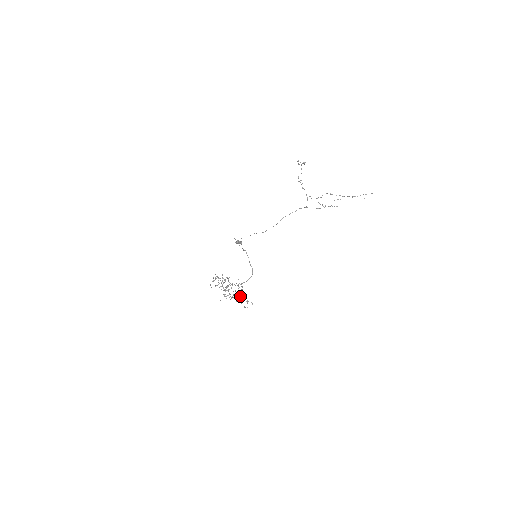
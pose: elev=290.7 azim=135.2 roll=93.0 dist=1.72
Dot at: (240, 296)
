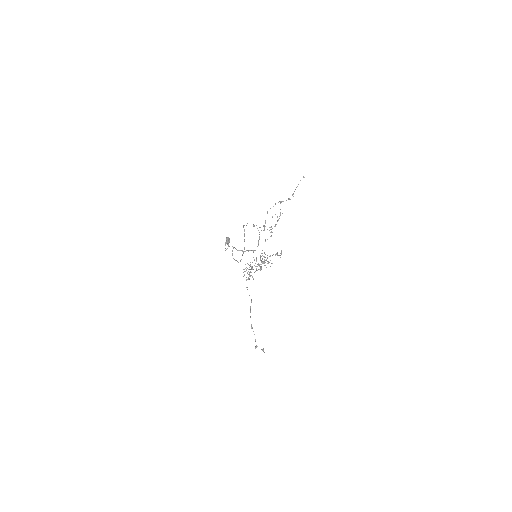
Dot at: occluded
